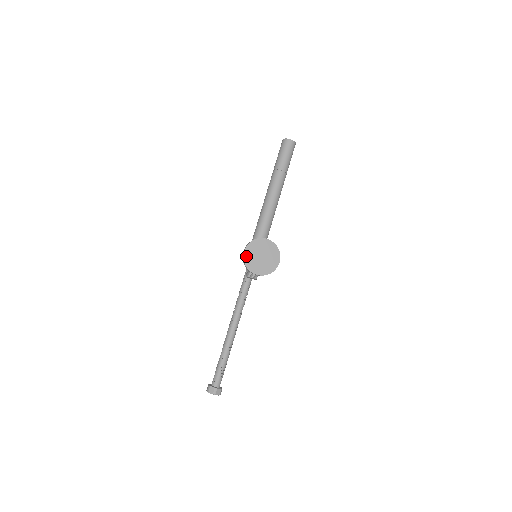
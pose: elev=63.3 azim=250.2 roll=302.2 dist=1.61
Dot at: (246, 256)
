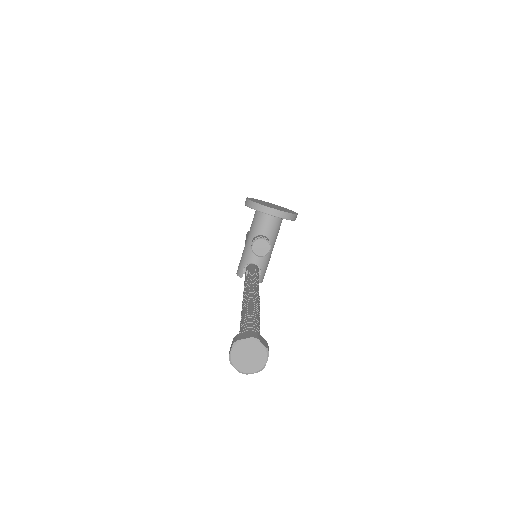
Dot at: (251, 200)
